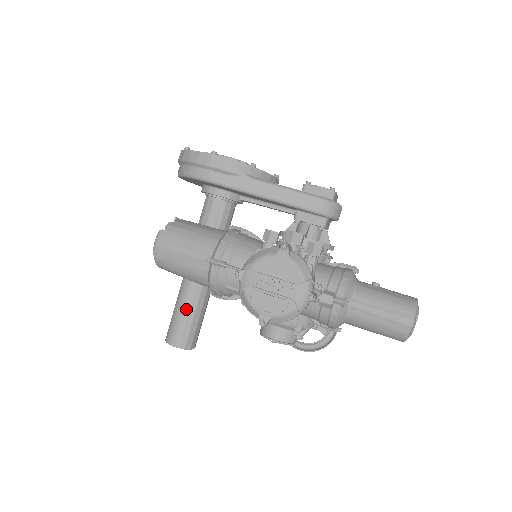
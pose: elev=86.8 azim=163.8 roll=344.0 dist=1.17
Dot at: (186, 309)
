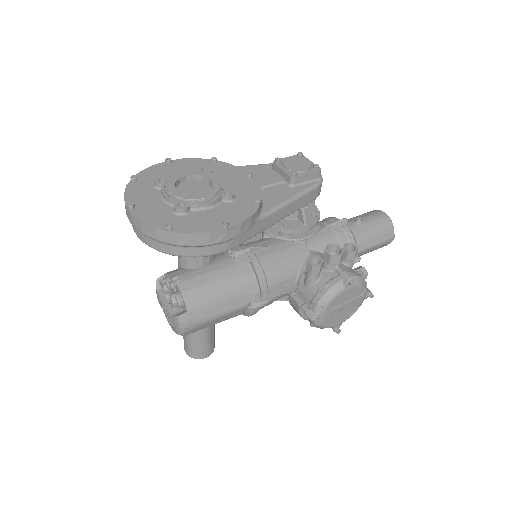
Dot at: (208, 332)
